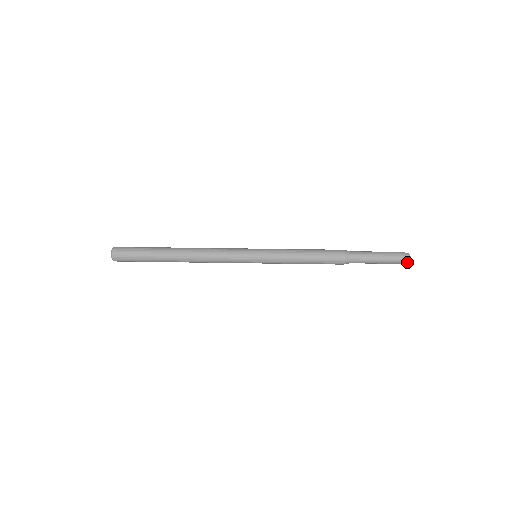
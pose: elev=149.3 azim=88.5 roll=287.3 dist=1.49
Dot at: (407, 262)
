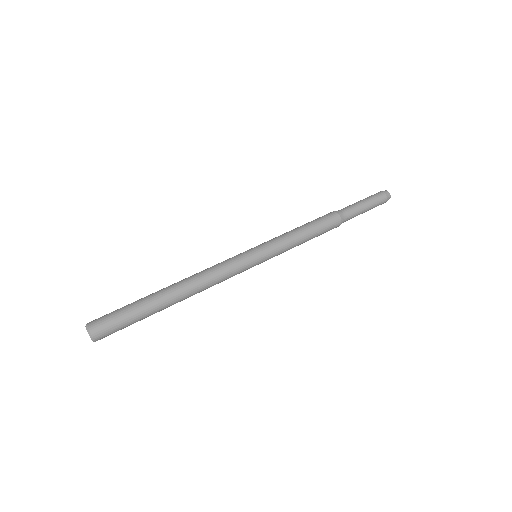
Dot at: occluded
